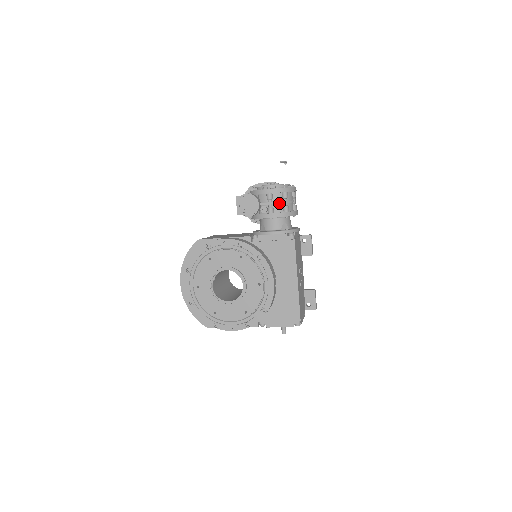
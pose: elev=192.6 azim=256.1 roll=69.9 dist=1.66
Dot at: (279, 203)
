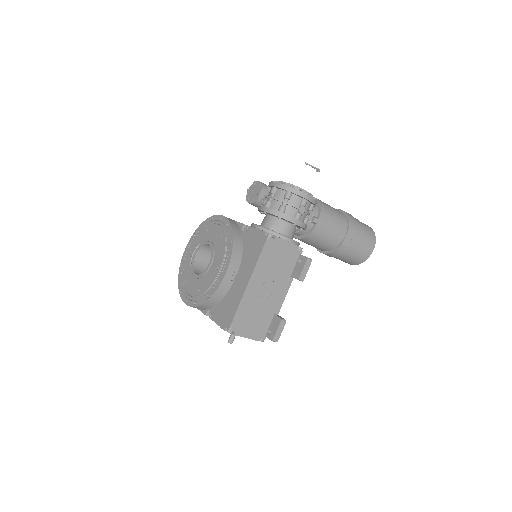
Dot at: (277, 200)
